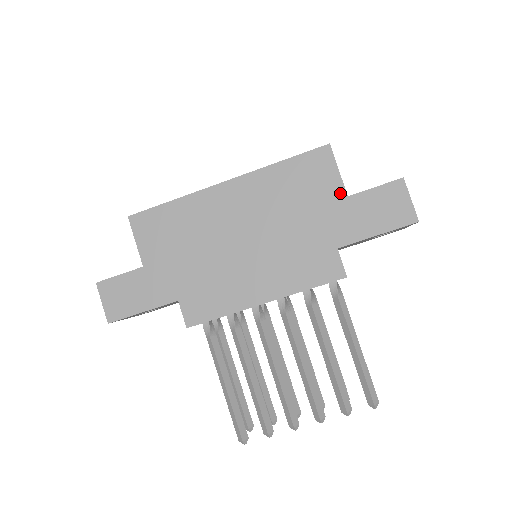
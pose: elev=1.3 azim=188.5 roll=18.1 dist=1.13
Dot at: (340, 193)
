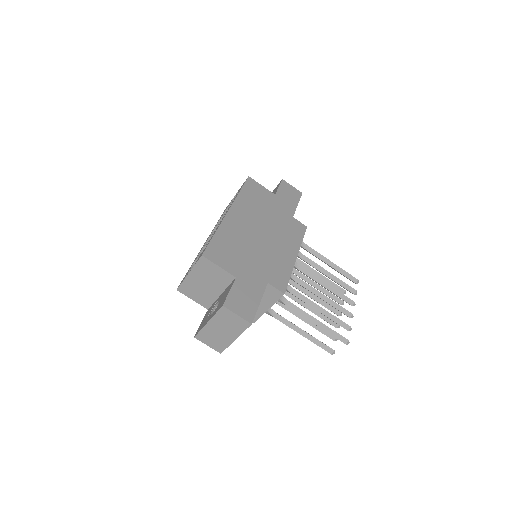
Dot at: (272, 194)
